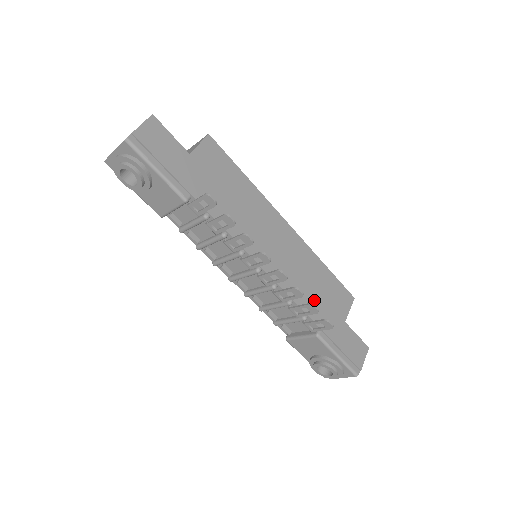
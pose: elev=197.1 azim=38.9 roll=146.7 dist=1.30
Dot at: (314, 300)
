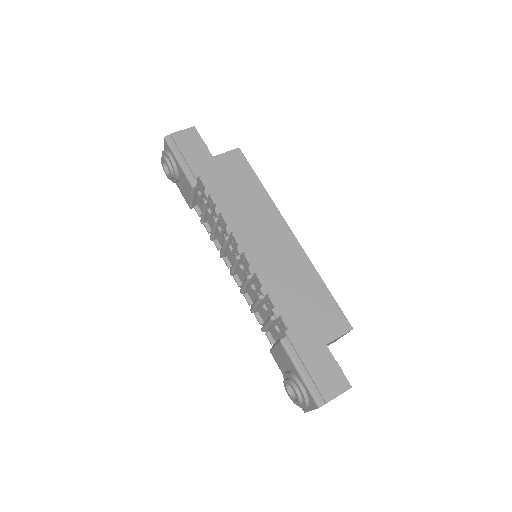
Dot at: (291, 306)
